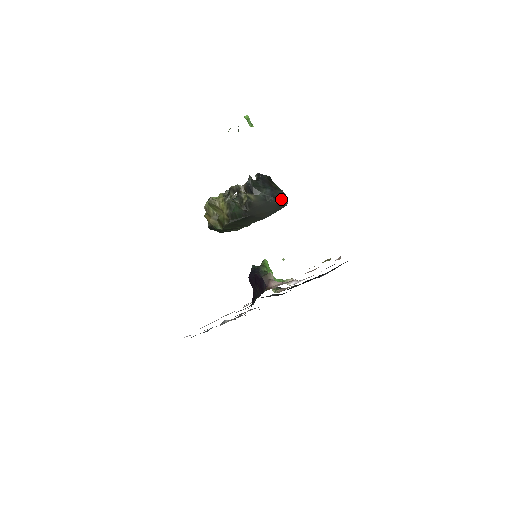
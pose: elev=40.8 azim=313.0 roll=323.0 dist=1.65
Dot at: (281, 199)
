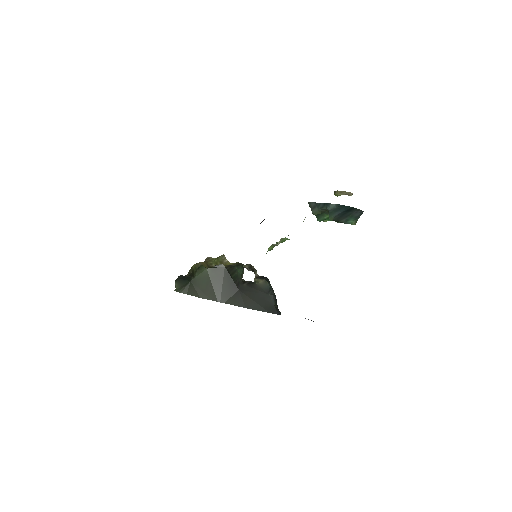
Dot at: (277, 308)
